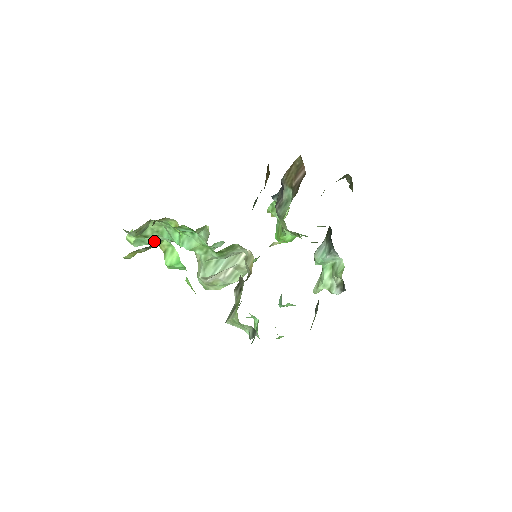
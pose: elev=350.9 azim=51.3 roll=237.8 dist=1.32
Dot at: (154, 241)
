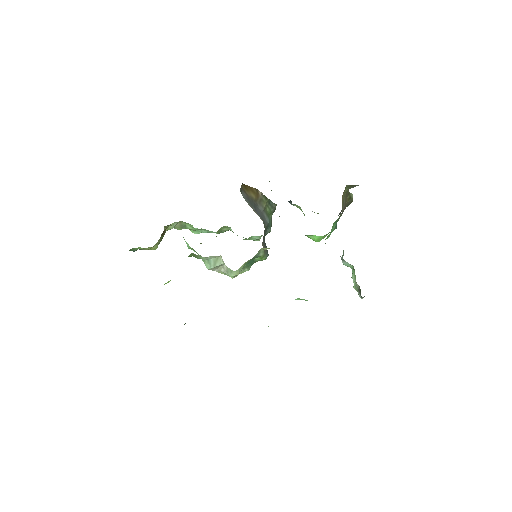
Dot at: (205, 231)
